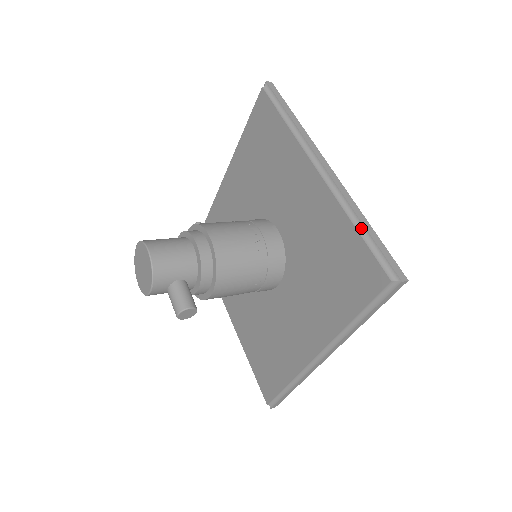
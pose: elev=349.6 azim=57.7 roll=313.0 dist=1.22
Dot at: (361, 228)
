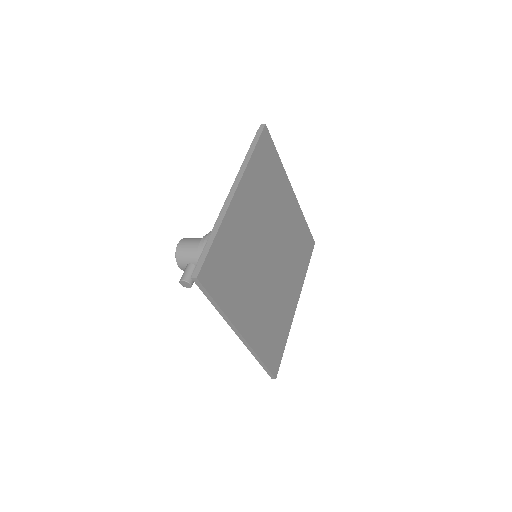
Dot at: (210, 238)
